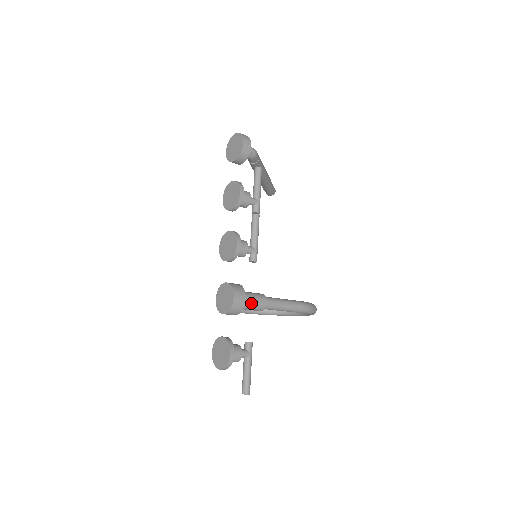
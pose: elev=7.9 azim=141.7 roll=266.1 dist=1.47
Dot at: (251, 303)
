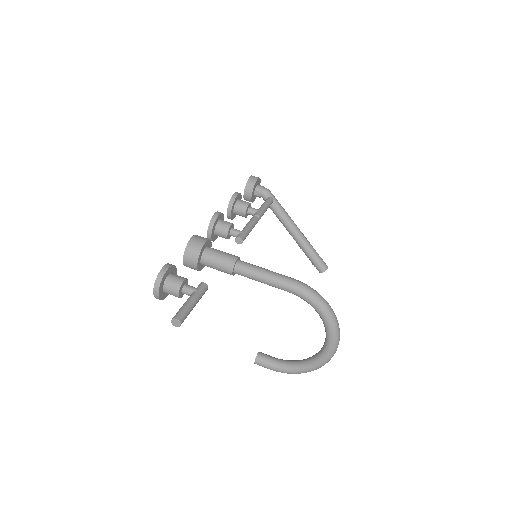
Dot at: (217, 254)
